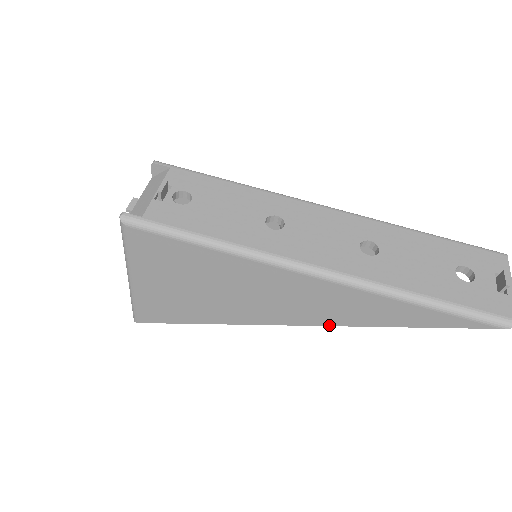
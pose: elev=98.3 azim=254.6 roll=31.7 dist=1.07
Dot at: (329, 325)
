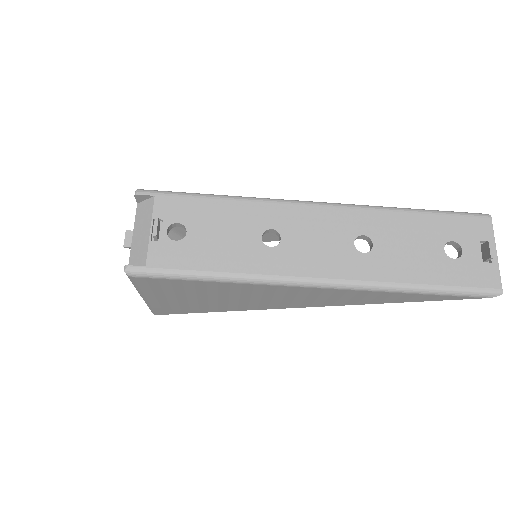
Dot at: occluded
